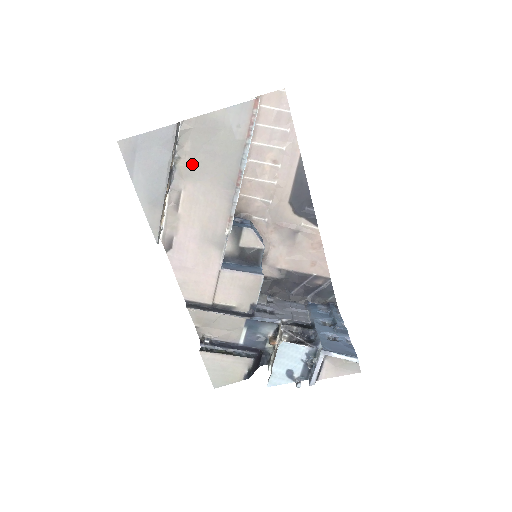
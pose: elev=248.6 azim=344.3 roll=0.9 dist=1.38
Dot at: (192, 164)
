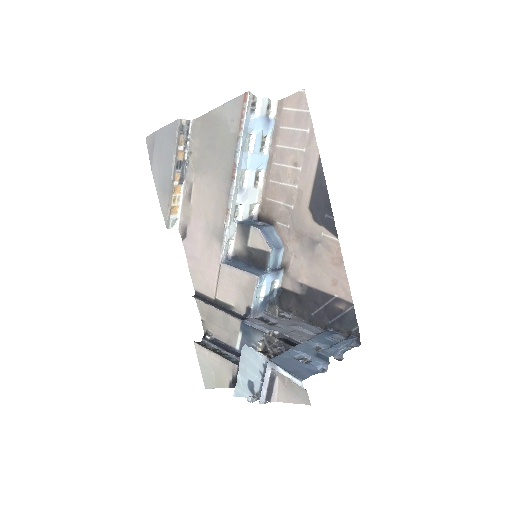
Dot at: (200, 158)
